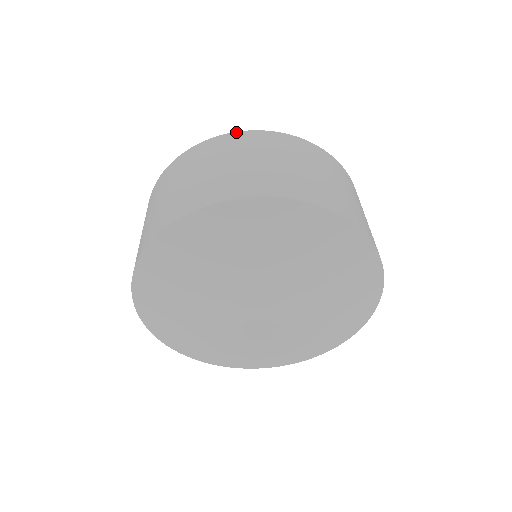
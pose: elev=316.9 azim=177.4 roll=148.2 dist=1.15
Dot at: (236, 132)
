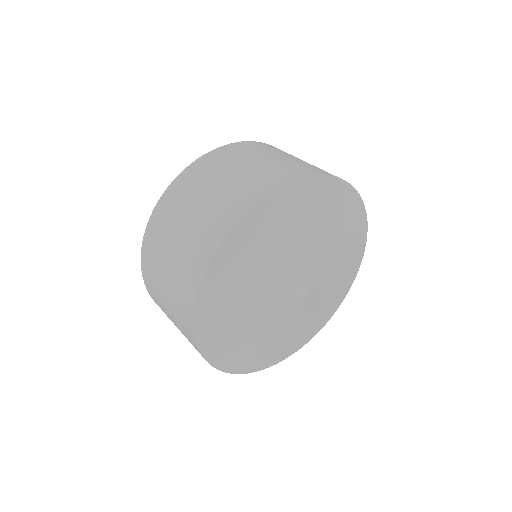
Dot at: occluded
